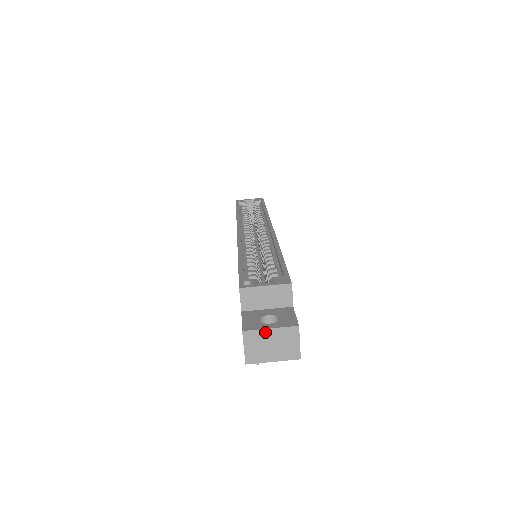
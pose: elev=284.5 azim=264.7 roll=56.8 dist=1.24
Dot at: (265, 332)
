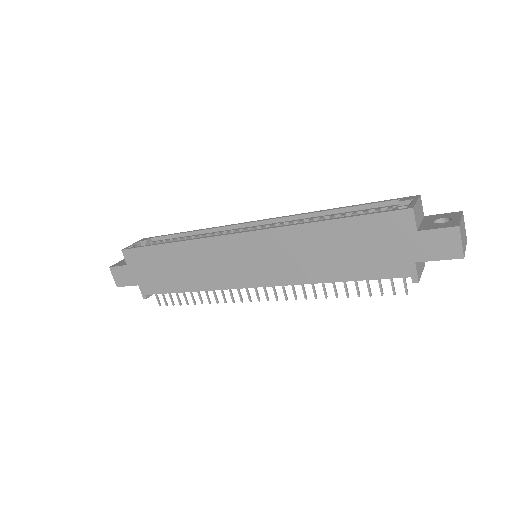
Dot at: (461, 223)
